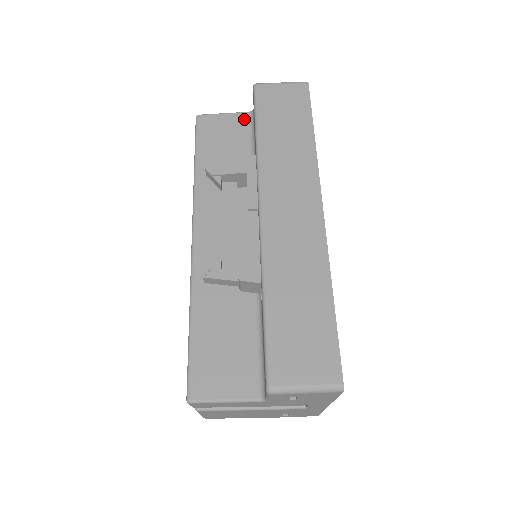
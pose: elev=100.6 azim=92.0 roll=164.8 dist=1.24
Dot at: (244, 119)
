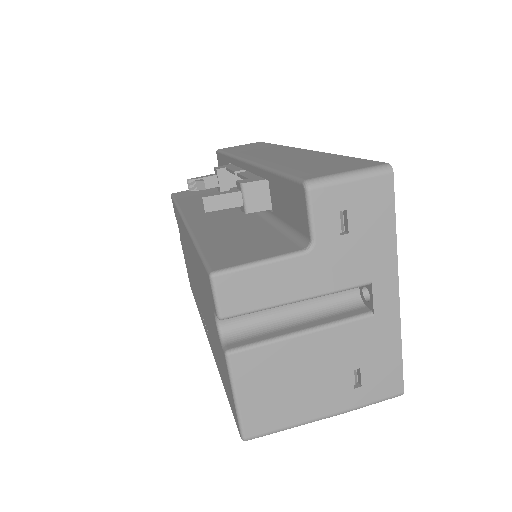
Dot at: occluded
